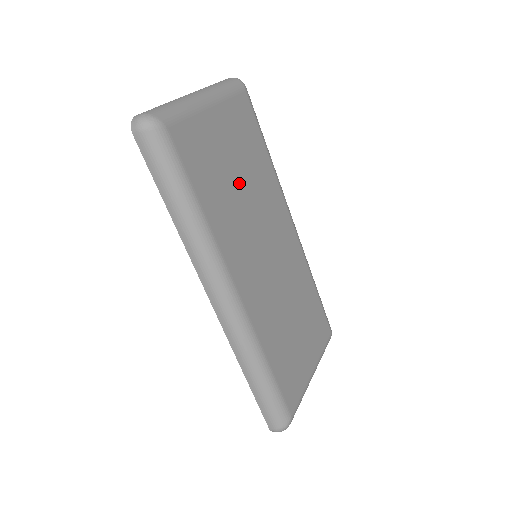
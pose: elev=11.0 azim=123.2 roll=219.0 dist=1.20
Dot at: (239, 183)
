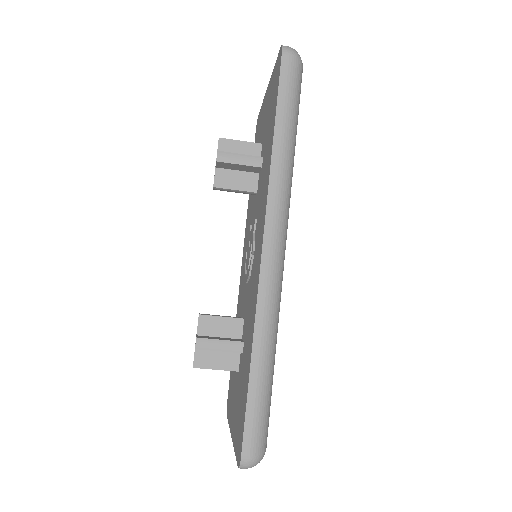
Dot at: occluded
